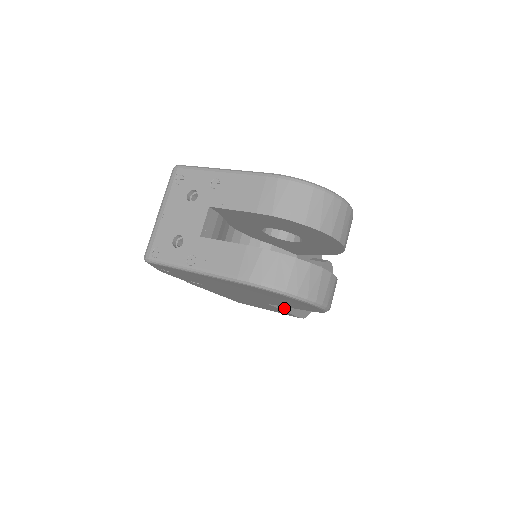
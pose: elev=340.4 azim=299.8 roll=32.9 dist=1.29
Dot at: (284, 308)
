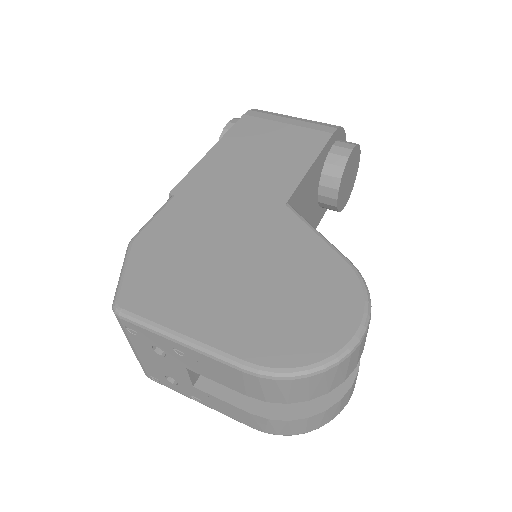
Dot at: occluded
